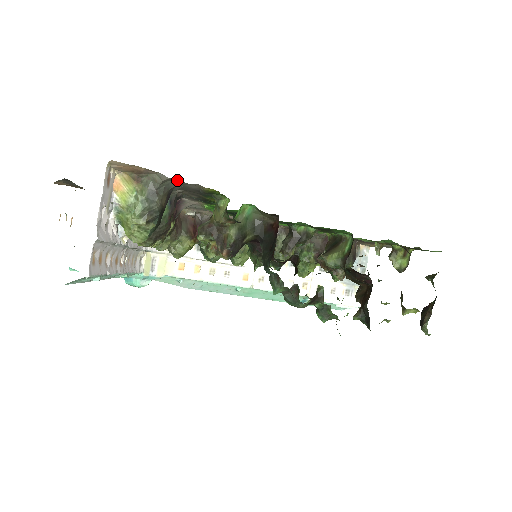
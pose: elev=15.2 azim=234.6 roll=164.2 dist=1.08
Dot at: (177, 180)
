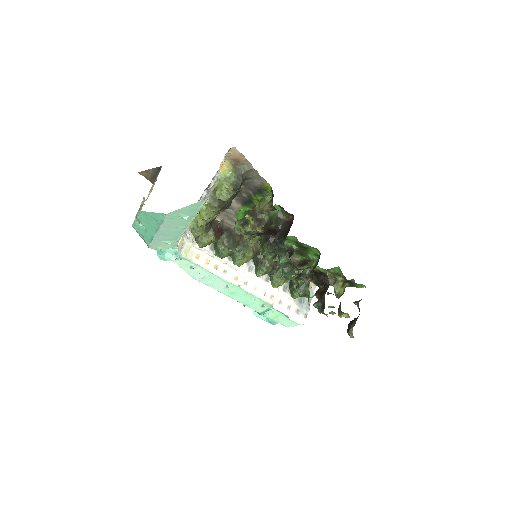
Dot at: (254, 173)
